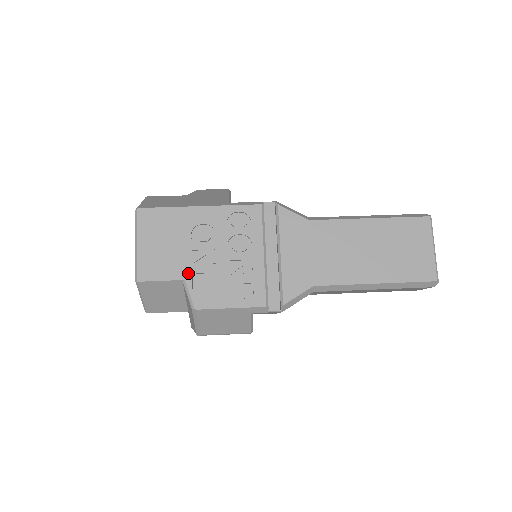
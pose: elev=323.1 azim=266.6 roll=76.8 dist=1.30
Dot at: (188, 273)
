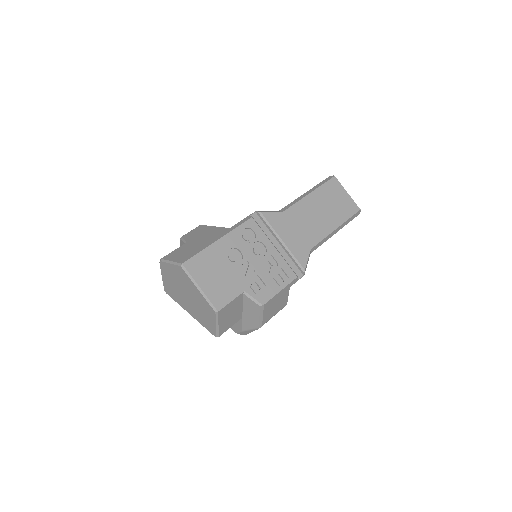
Dot at: (243, 286)
